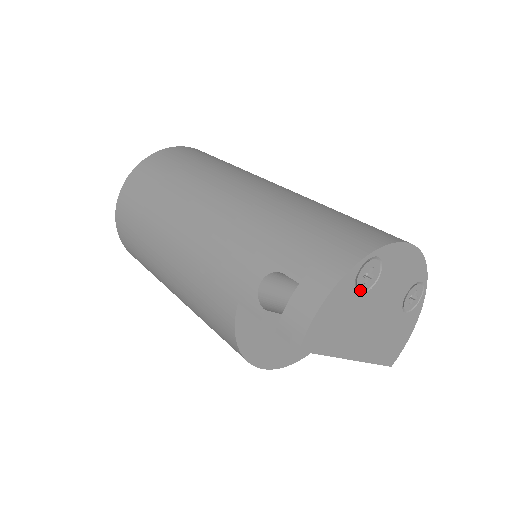
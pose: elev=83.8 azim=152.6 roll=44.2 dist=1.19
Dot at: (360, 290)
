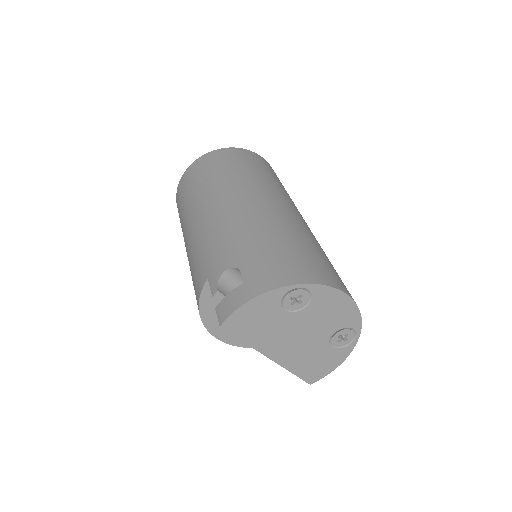
Dot at: (286, 307)
